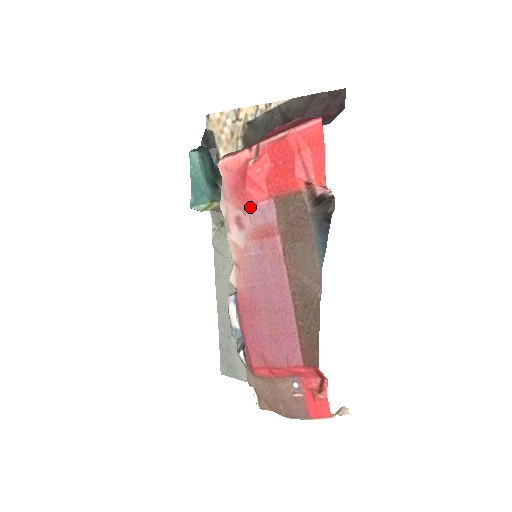
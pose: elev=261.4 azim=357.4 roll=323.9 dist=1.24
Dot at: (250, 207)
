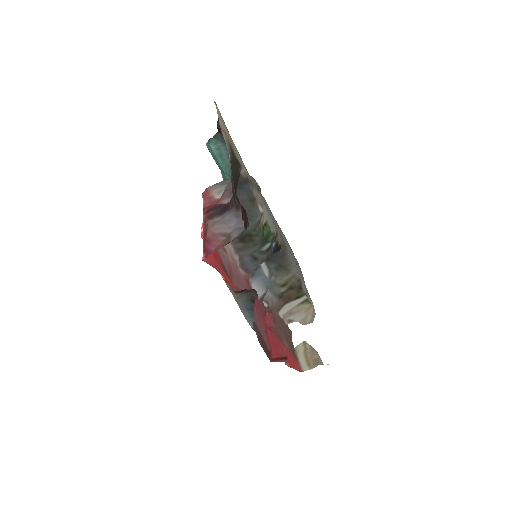
Dot at: (218, 251)
